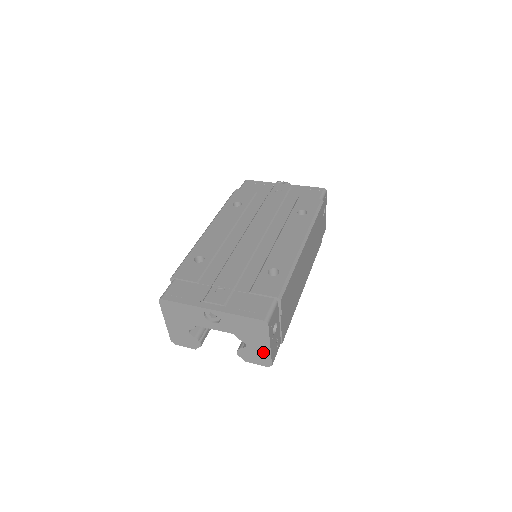
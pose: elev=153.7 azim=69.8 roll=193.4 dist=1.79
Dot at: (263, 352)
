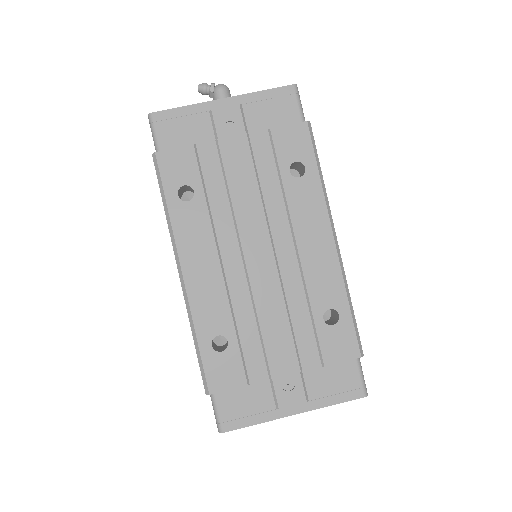
Dot at: occluded
